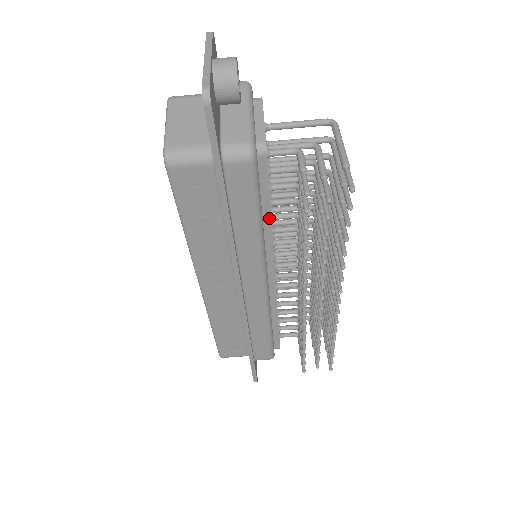
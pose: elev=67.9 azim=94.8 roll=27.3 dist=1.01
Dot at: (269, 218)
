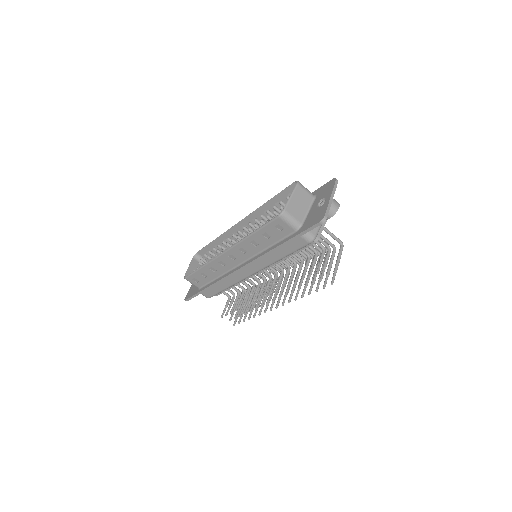
Dot at: (287, 257)
